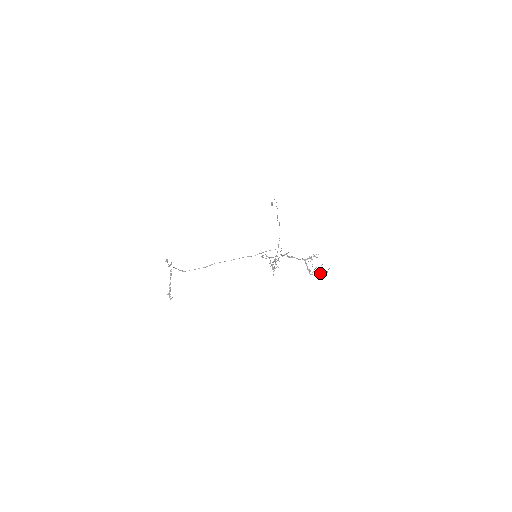
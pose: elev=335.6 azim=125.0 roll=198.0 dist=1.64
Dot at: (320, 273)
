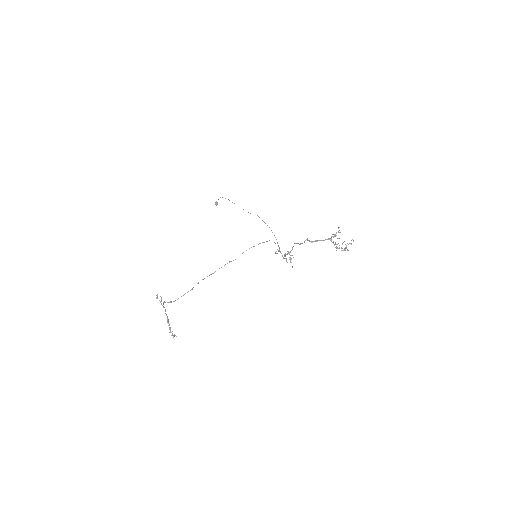
Dot at: (346, 247)
